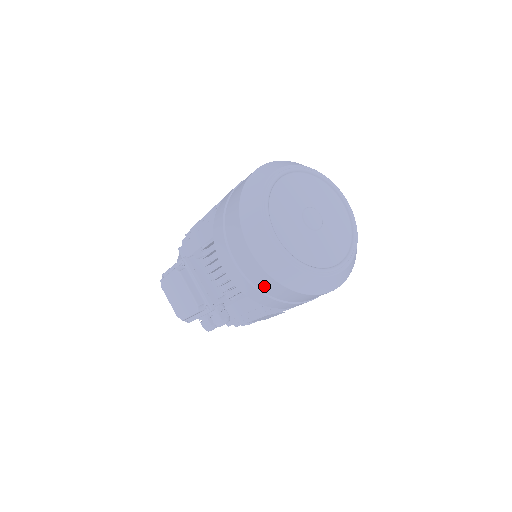
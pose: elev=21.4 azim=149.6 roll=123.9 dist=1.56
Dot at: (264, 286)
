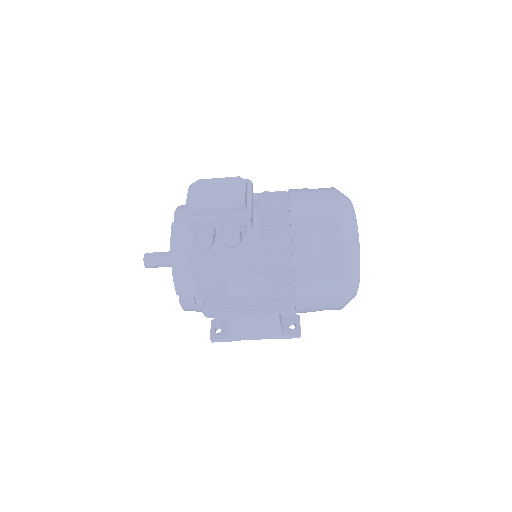
Dot at: (323, 229)
